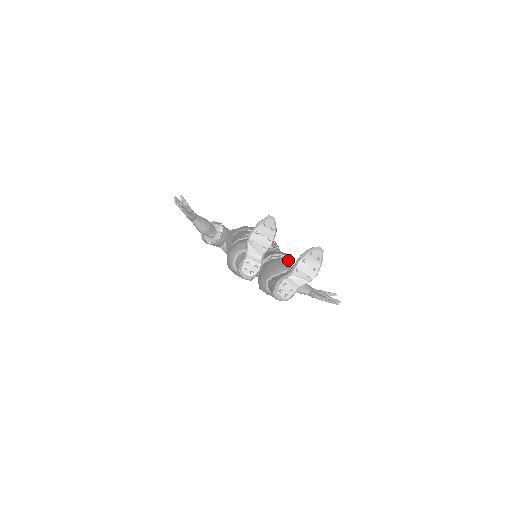
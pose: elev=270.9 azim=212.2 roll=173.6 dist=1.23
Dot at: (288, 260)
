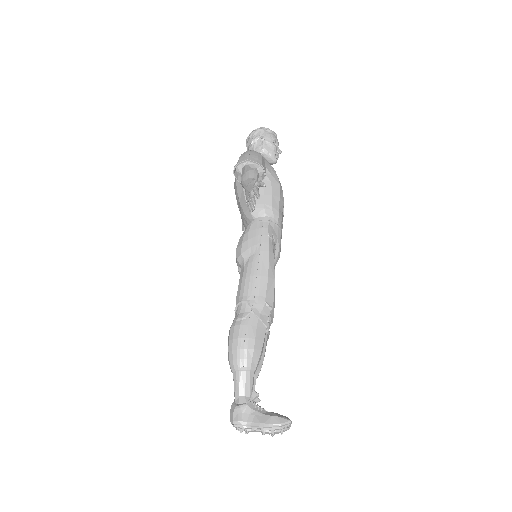
Dot at: occluded
